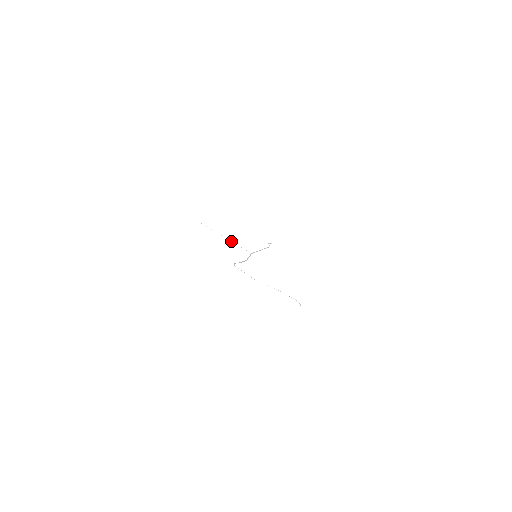
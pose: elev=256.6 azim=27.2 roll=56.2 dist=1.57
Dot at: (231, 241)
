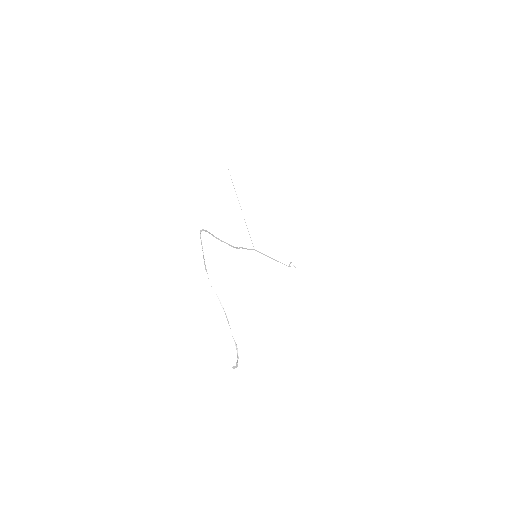
Dot at: occluded
